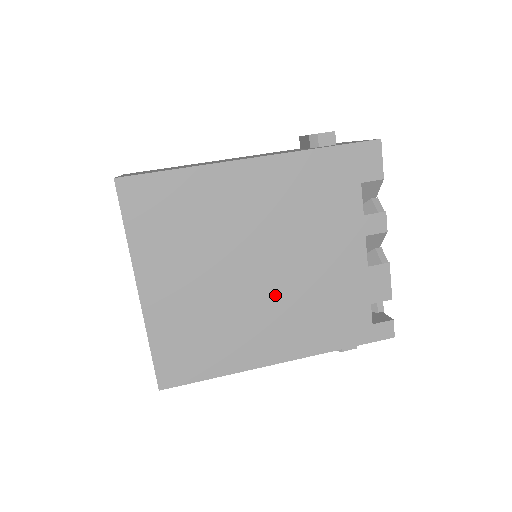
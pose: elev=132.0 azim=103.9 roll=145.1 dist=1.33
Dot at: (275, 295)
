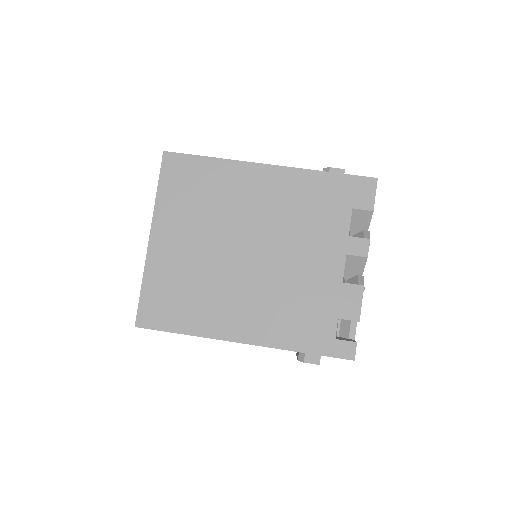
Dot at: (254, 279)
